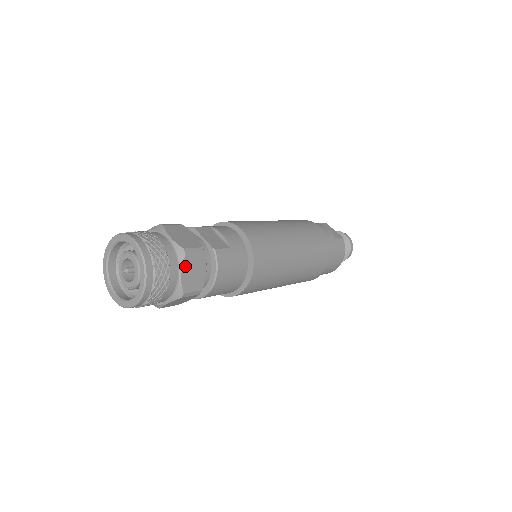
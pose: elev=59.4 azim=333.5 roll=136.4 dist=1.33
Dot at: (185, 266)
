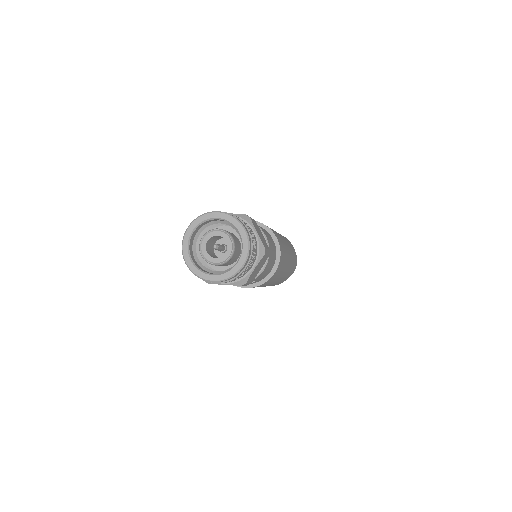
Dot at: (254, 227)
